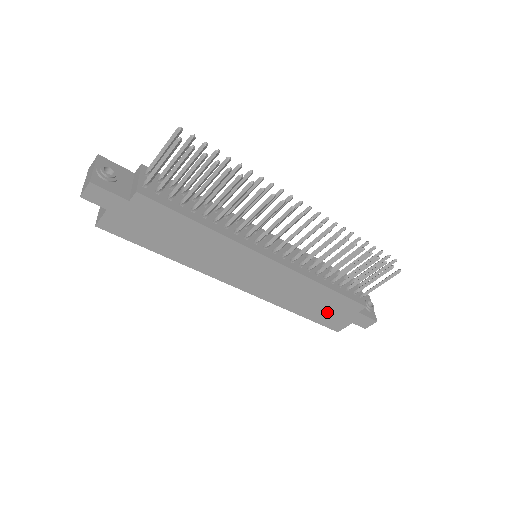
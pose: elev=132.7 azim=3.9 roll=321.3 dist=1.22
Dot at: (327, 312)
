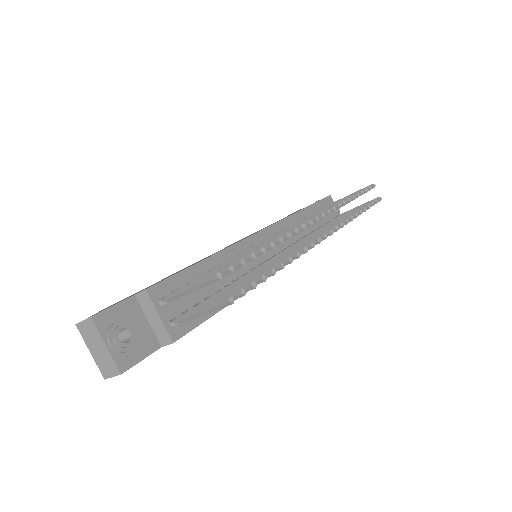
Dot at: occluded
